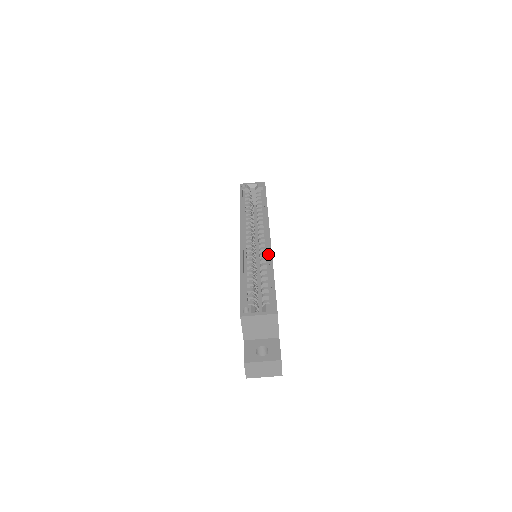
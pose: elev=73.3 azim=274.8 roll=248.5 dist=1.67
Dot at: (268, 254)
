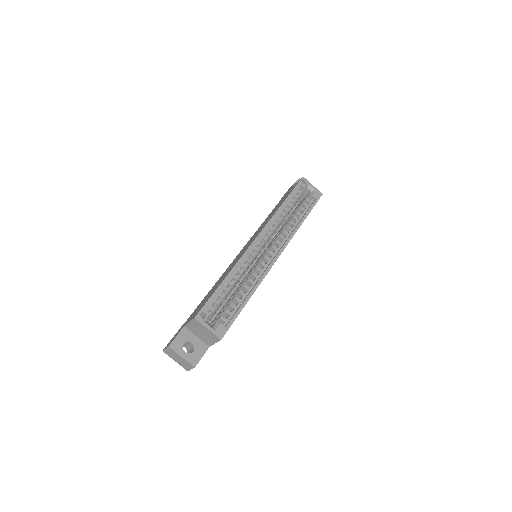
Dot at: (262, 274)
